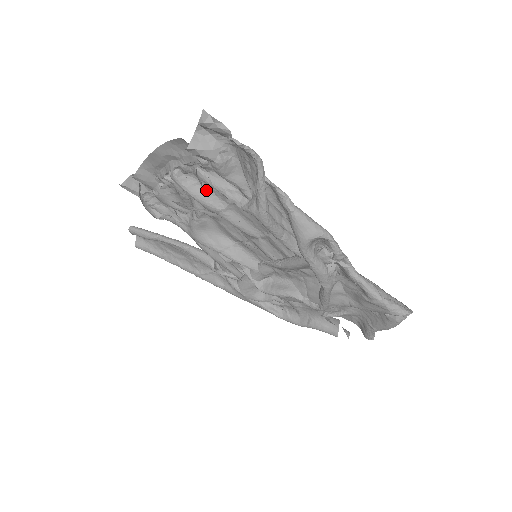
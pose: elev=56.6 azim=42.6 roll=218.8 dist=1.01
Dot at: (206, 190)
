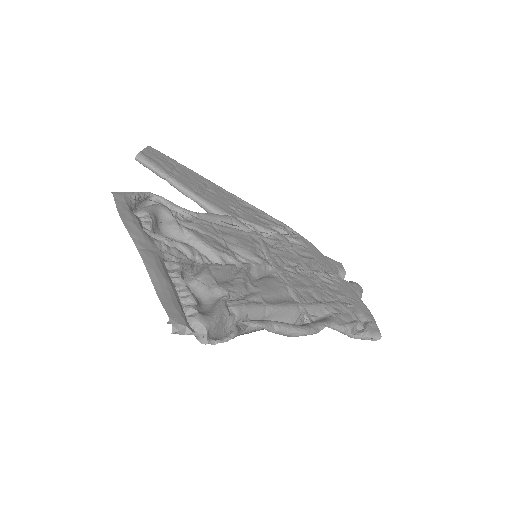
Dot at: (197, 263)
